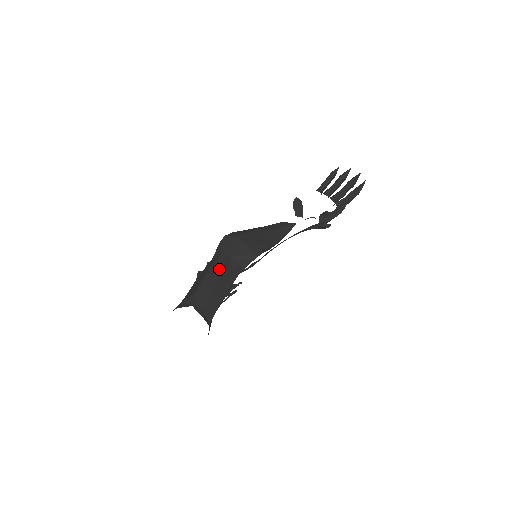
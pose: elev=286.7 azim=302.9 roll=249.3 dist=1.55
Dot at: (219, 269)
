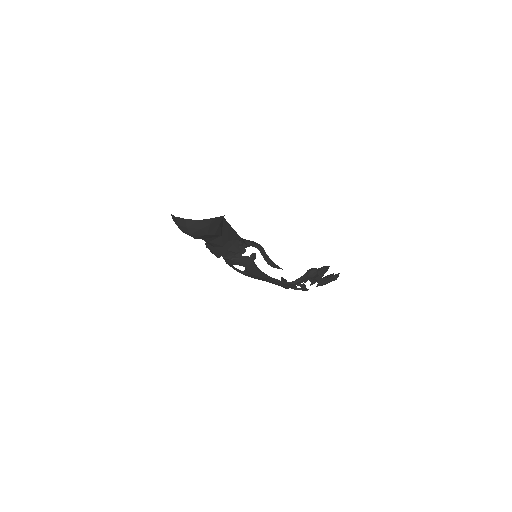
Dot at: occluded
